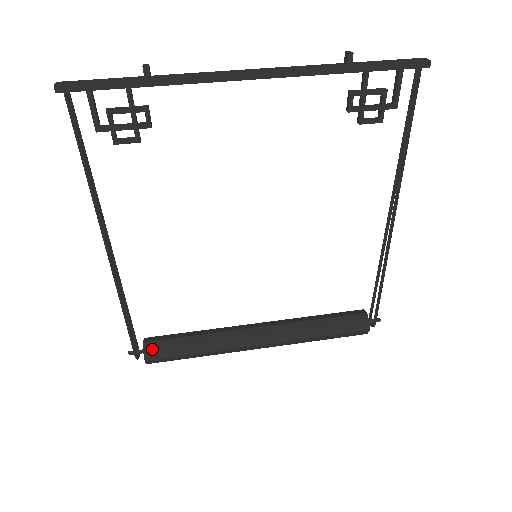
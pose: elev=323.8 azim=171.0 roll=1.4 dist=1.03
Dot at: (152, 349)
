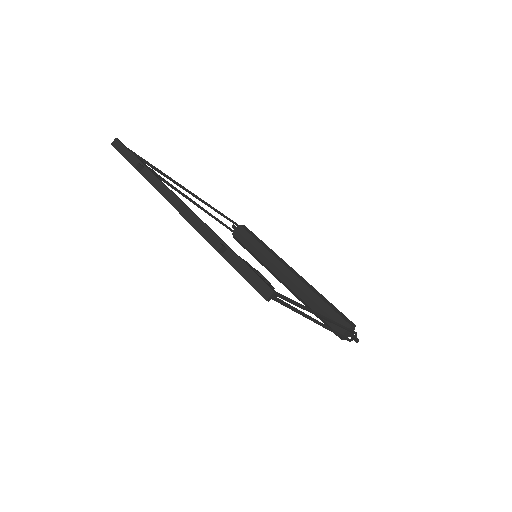
Dot at: (236, 236)
